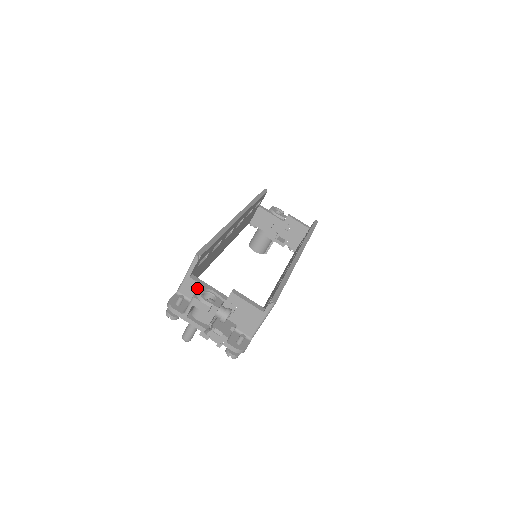
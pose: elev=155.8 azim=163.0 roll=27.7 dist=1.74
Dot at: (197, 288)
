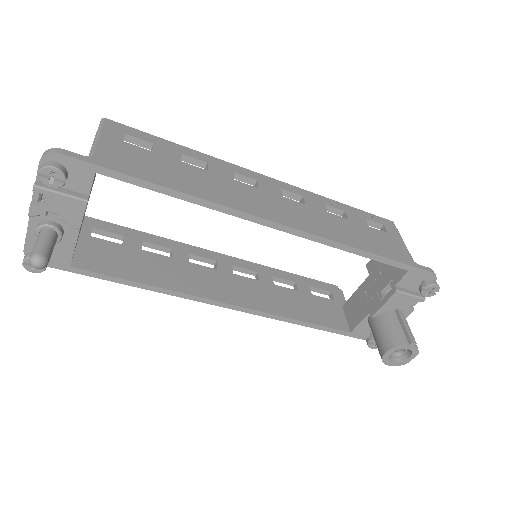
Dot at: occluded
